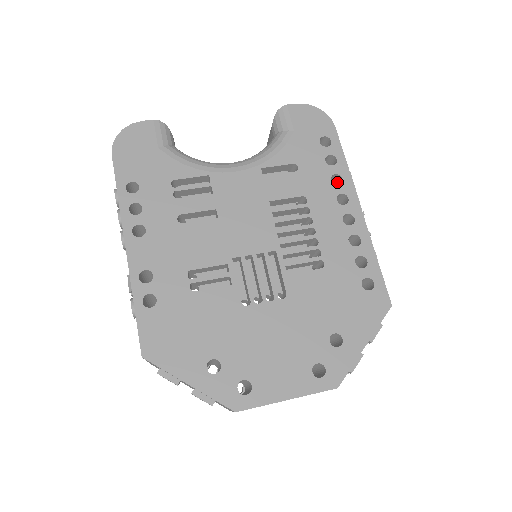
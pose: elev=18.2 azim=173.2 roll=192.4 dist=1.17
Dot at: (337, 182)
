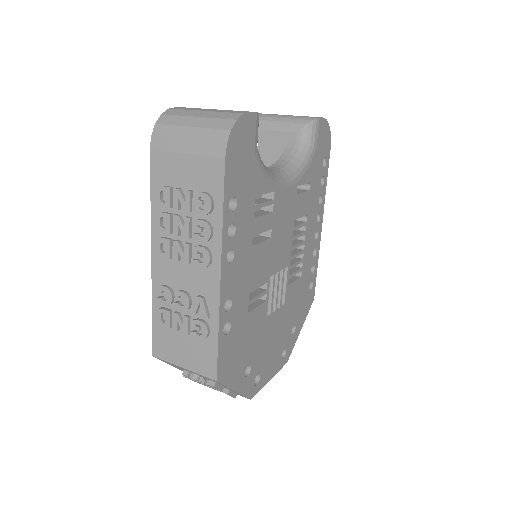
Dot at: occluded
